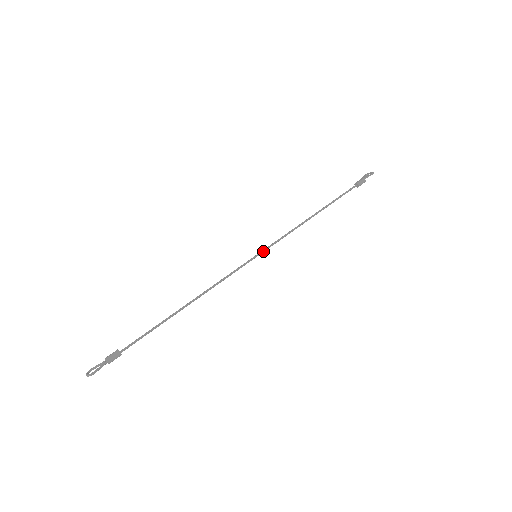
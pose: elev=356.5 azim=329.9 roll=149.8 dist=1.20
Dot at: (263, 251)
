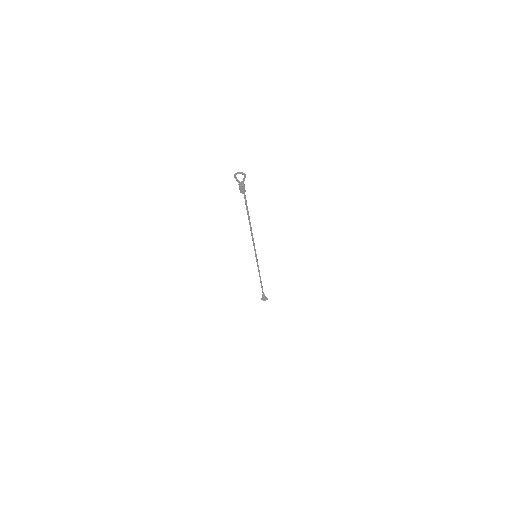
Dot at: (257, 259)
